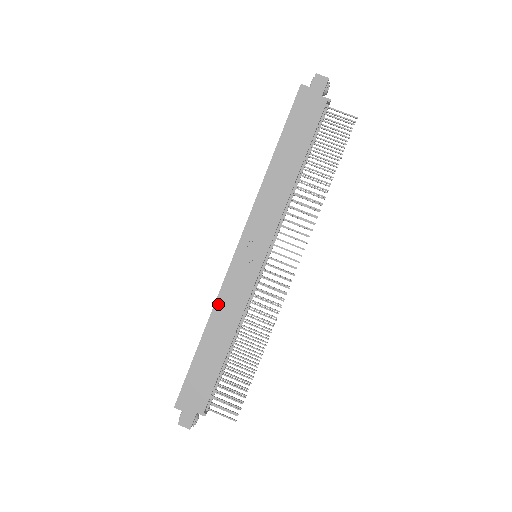
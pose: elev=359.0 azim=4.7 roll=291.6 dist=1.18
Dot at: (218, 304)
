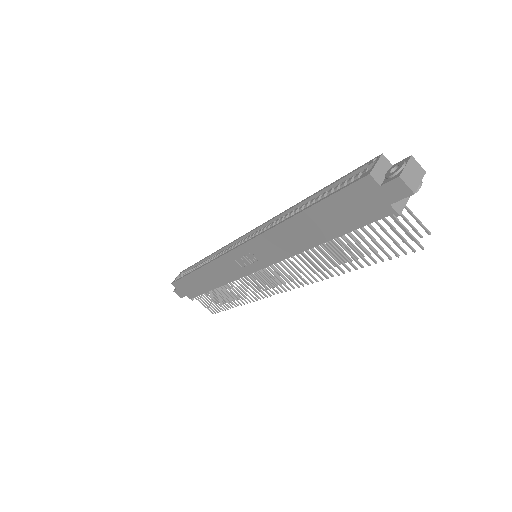
Dot at: (211, 265)
